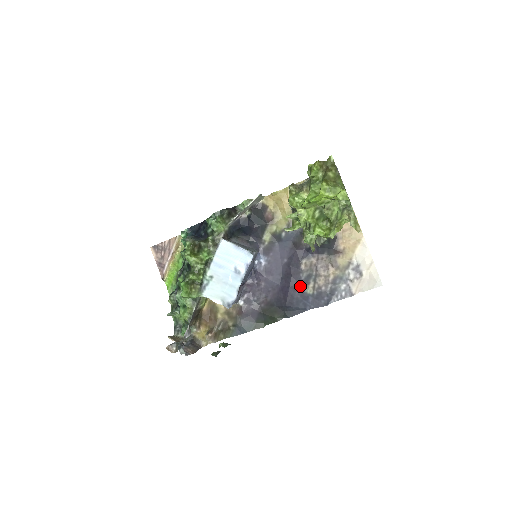
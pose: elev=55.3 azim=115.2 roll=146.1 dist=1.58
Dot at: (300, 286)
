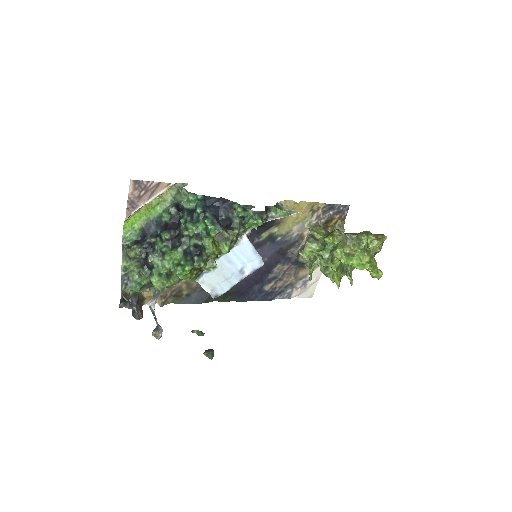
Dot at: (263, 282)
